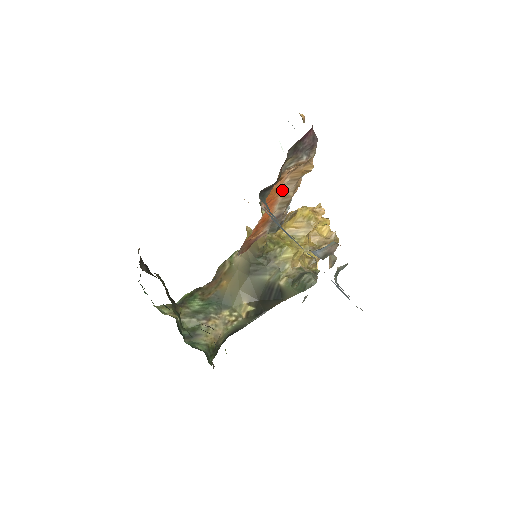
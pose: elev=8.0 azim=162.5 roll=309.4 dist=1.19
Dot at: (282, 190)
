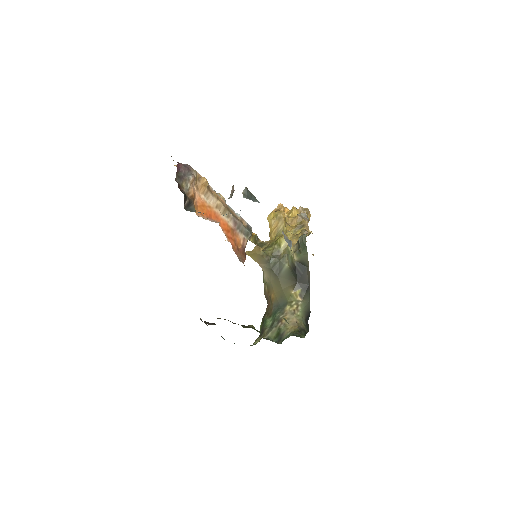
Dot at: (209, 204)
